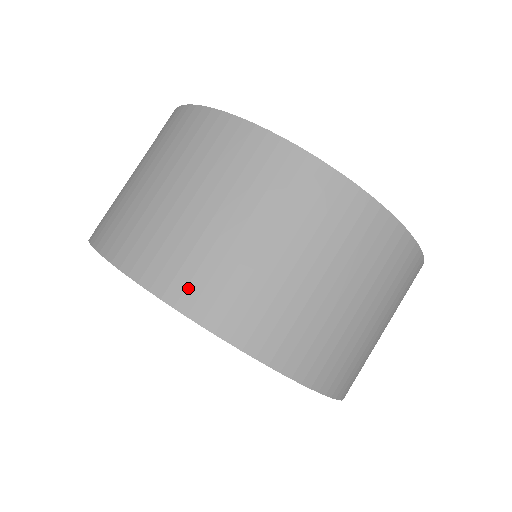
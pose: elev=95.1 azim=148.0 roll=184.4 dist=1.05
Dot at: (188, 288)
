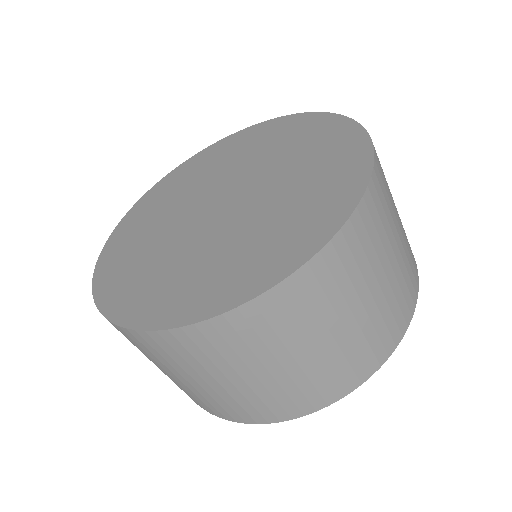
Dot at: (298, 406)
